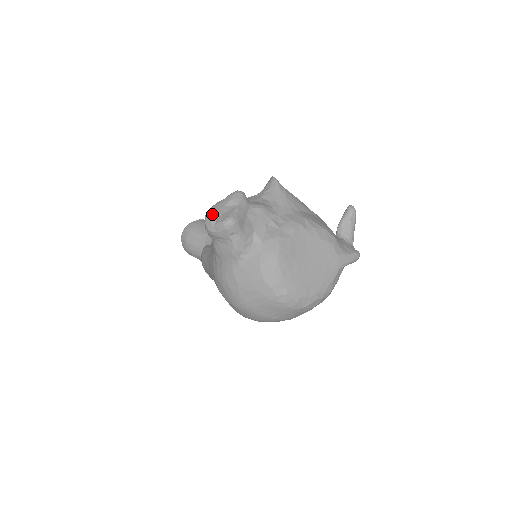
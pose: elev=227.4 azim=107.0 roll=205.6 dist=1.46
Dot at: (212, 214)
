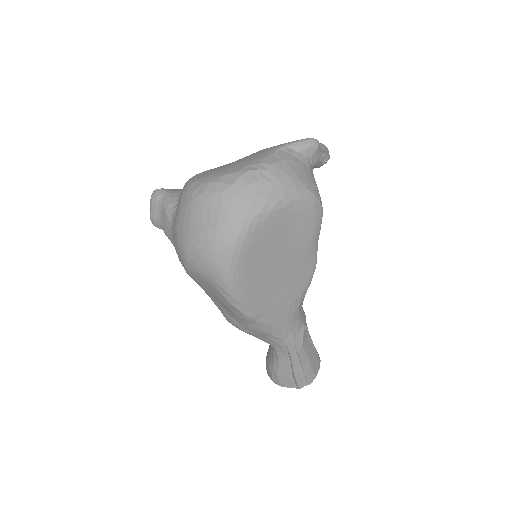
Dot at: occluded
